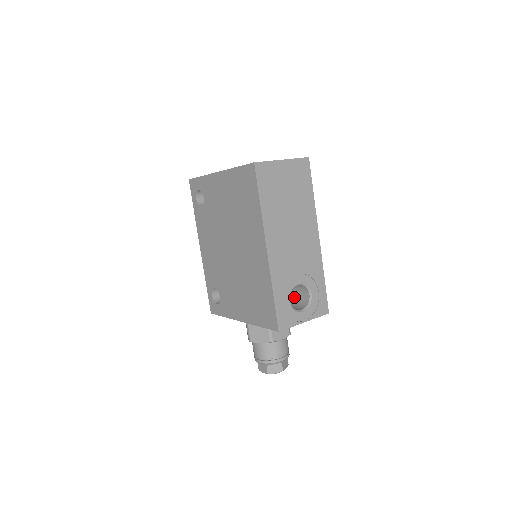
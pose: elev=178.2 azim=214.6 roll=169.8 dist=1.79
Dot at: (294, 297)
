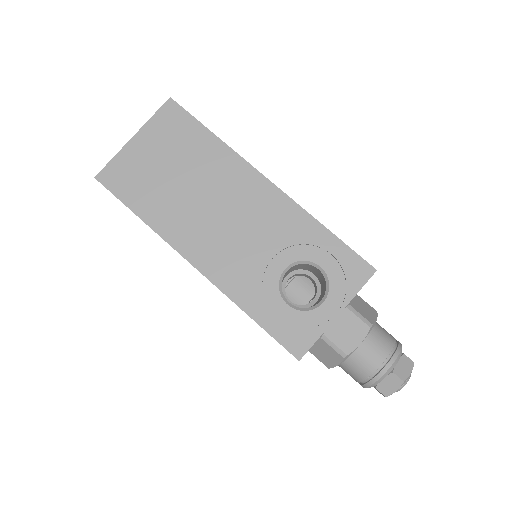
Dot at: (319, 280)
